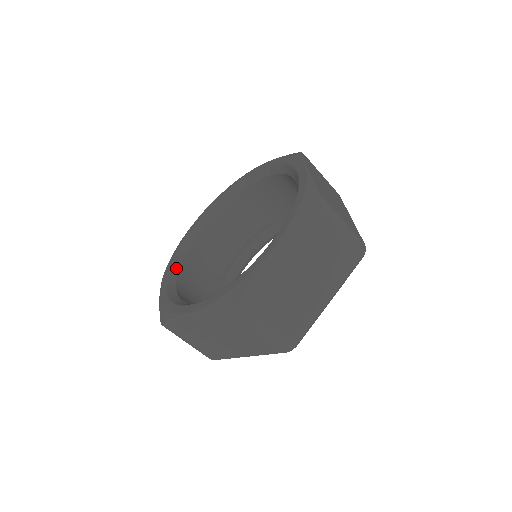
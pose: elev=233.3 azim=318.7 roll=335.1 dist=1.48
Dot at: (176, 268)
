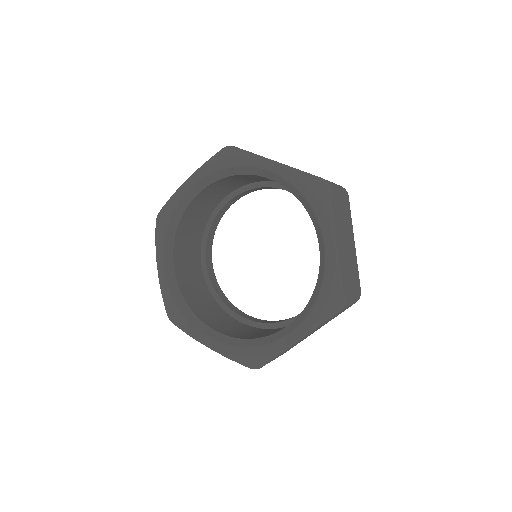
Dot at: (209, 181)
